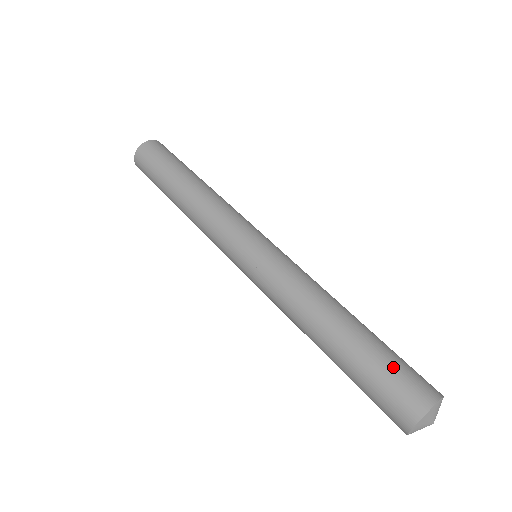
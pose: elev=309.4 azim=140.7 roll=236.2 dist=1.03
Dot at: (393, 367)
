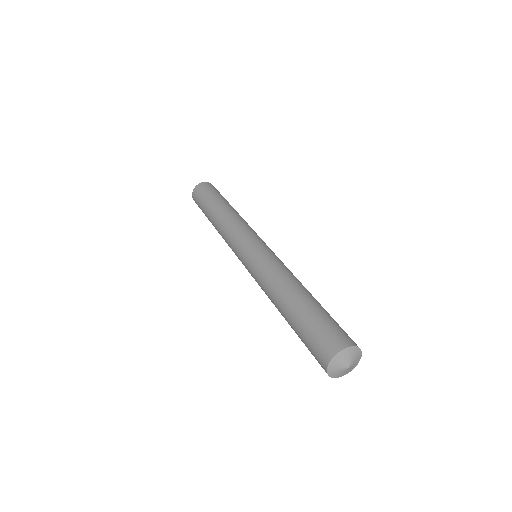
Dot at: (335, 322)
